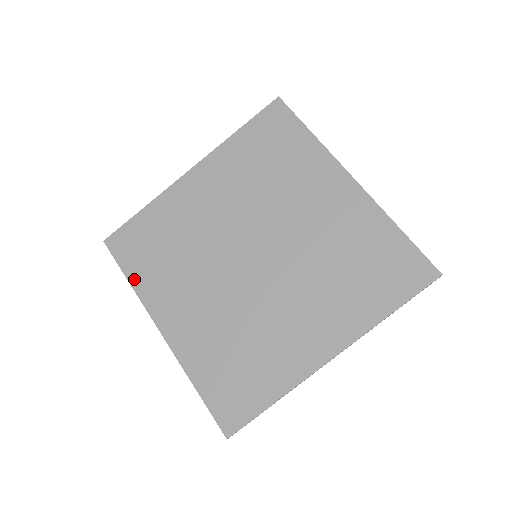
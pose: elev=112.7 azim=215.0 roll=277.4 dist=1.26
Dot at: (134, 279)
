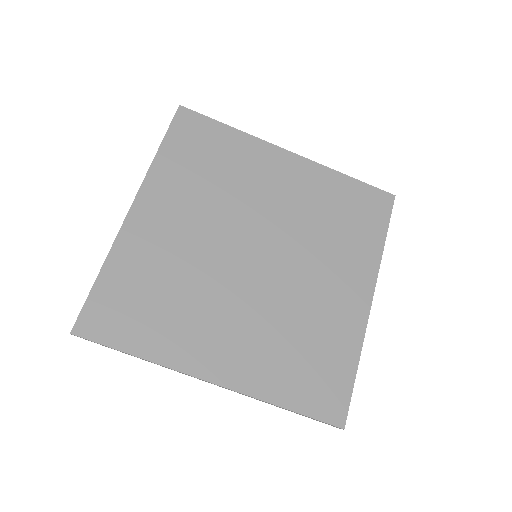
Dot at: (164, 154)
